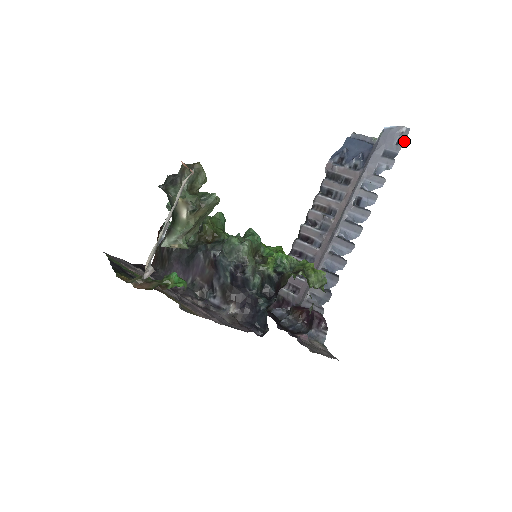
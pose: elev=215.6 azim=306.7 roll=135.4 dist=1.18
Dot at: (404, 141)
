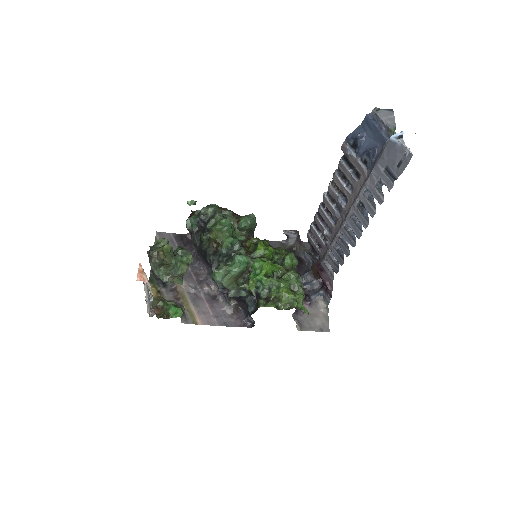
Dot at: (404, 168)
